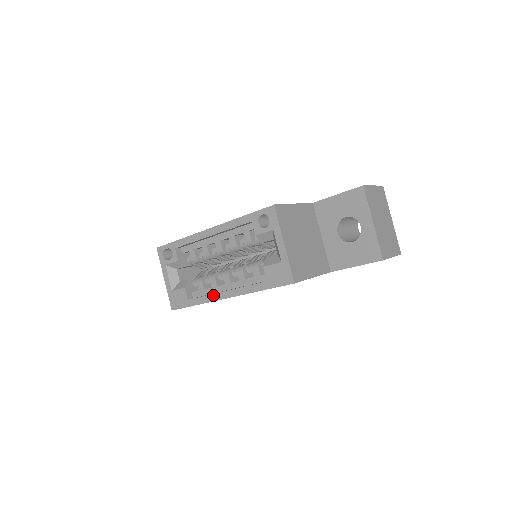
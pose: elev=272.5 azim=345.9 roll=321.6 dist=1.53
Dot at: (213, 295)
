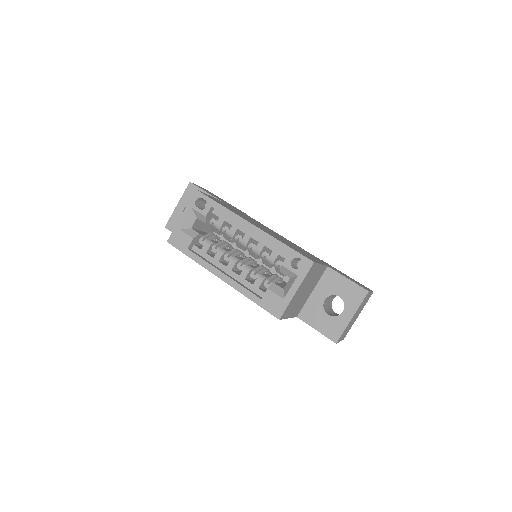
Dot at: (212, 266)
